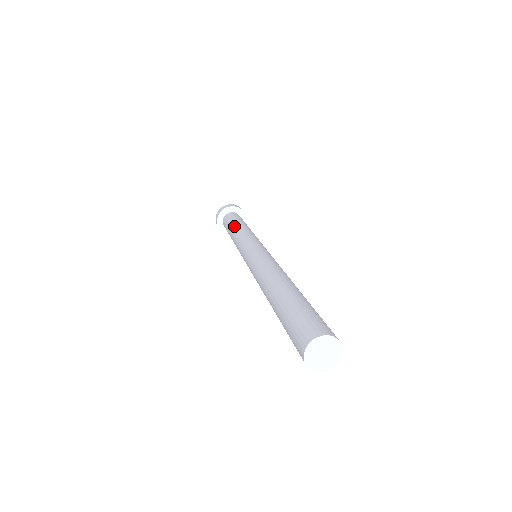
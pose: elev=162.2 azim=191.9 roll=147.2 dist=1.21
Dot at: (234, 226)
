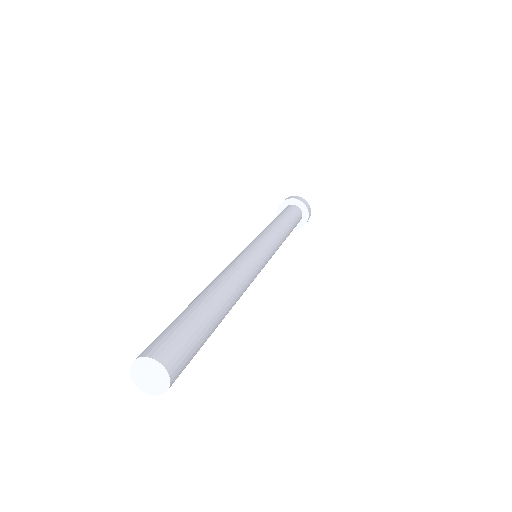
Dot at: (279, 218)
